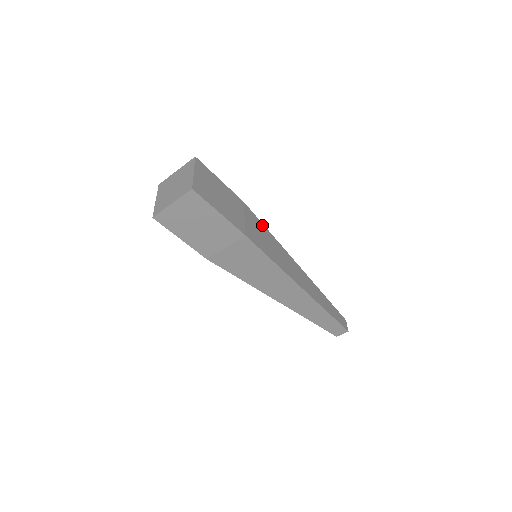
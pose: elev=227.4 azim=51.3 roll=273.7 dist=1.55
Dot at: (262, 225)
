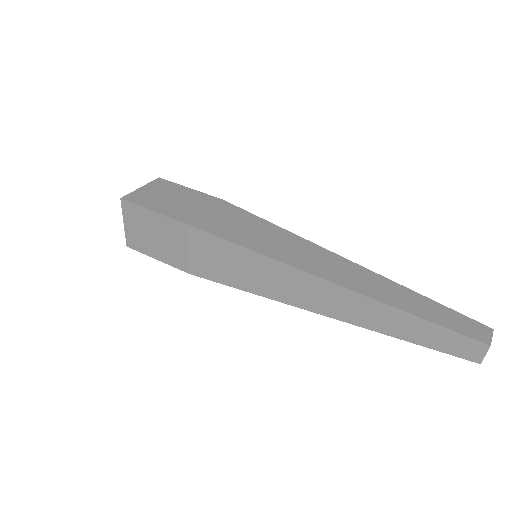
Dot at: (252, 216)
